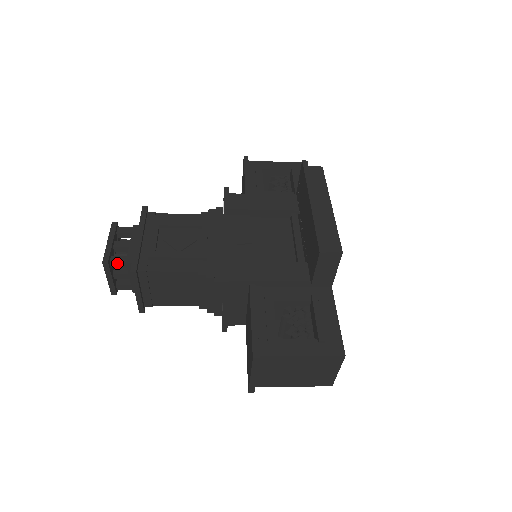
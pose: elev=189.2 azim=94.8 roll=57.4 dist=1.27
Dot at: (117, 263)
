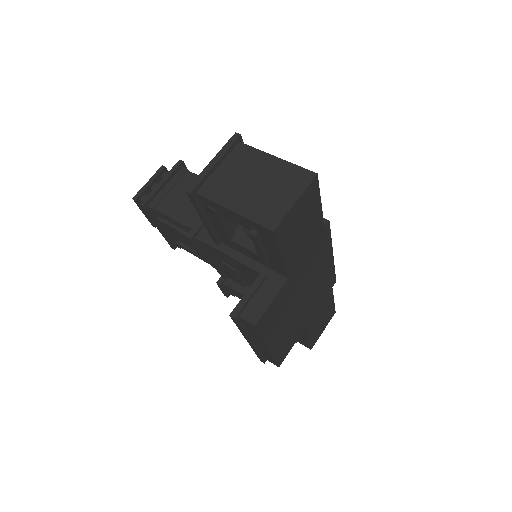
Dot at: occluded
